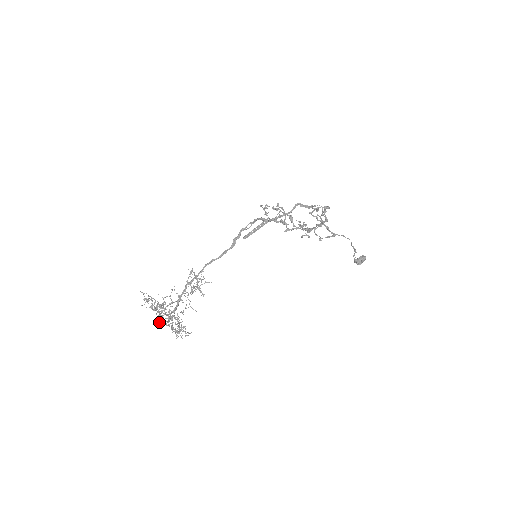
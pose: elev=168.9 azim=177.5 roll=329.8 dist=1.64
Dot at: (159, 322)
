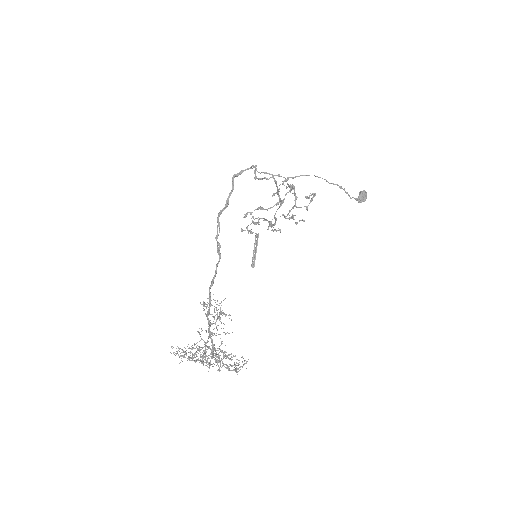
Dot at: occluded
